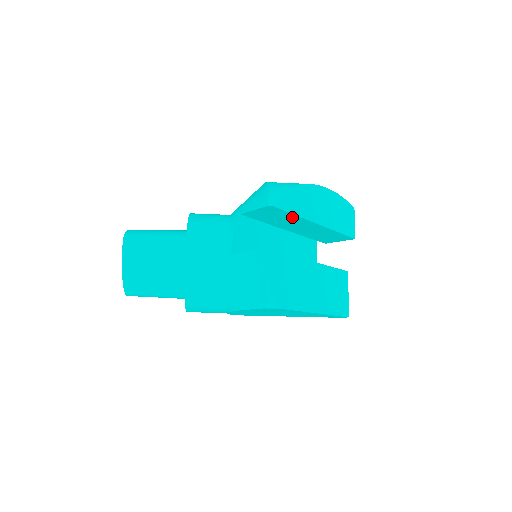
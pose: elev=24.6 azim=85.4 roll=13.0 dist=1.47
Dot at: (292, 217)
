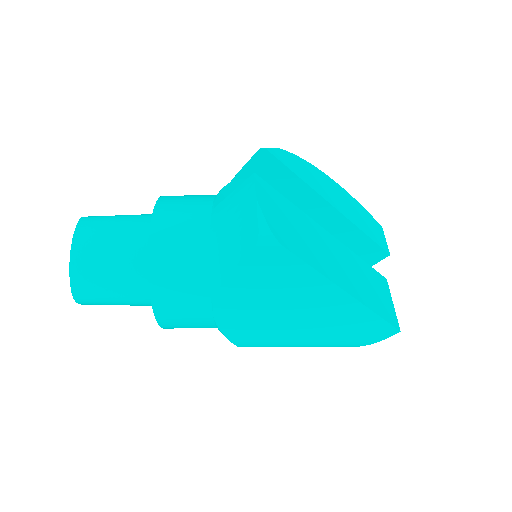
Dot at: (296, 185)
